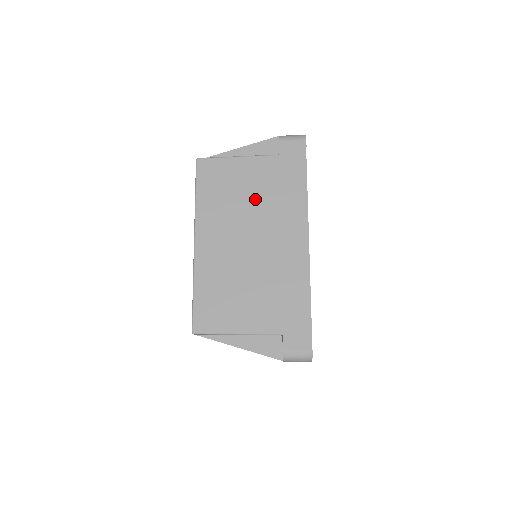
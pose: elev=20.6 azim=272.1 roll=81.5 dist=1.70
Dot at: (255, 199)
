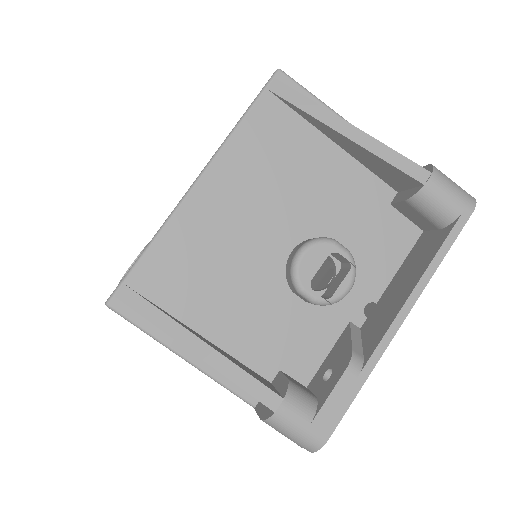
Dot at: occluded
